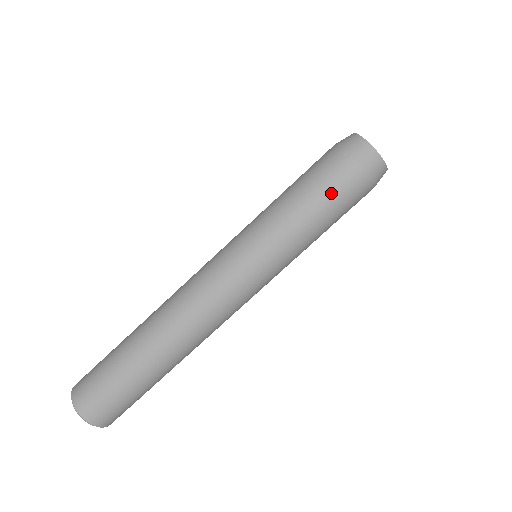
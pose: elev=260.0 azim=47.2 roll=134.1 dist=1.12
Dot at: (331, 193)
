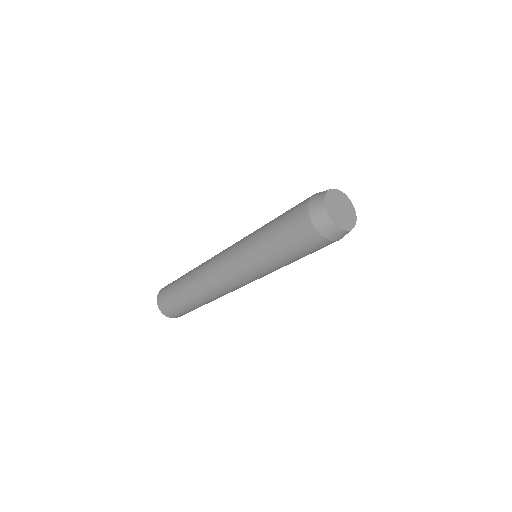
Dot at: (295, 244)
